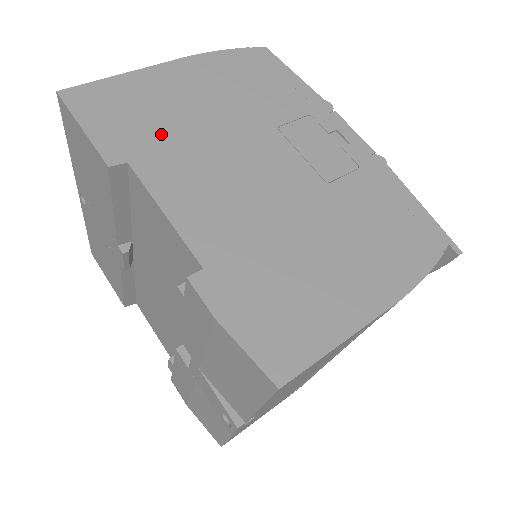
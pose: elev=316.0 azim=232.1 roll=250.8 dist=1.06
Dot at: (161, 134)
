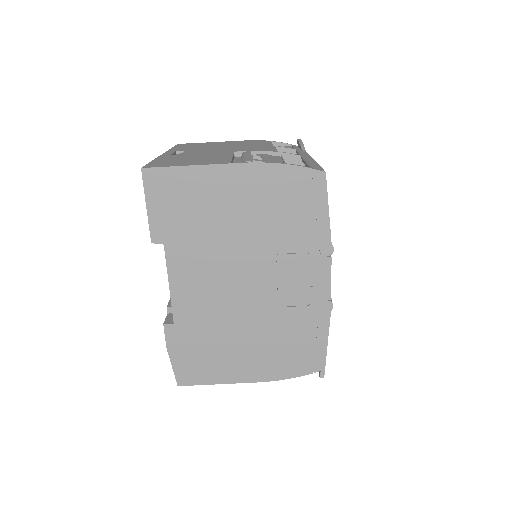
Dot at: (194, 231)
